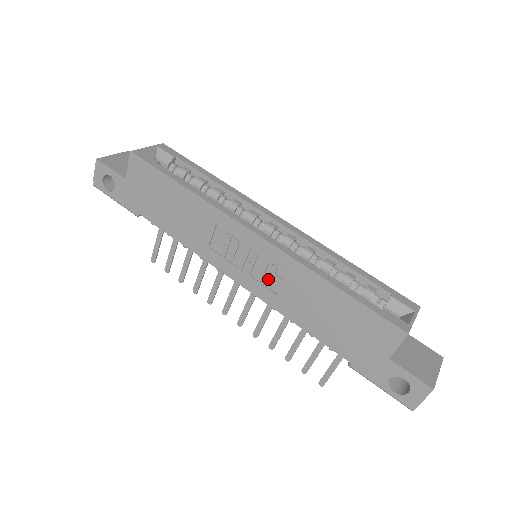
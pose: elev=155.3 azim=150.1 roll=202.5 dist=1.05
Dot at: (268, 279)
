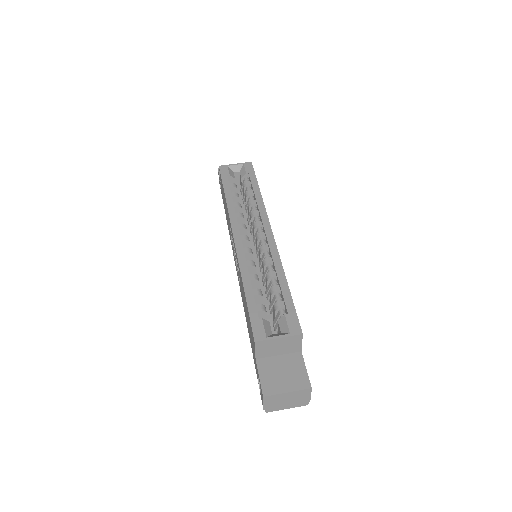
Dot at: (238, 272)
